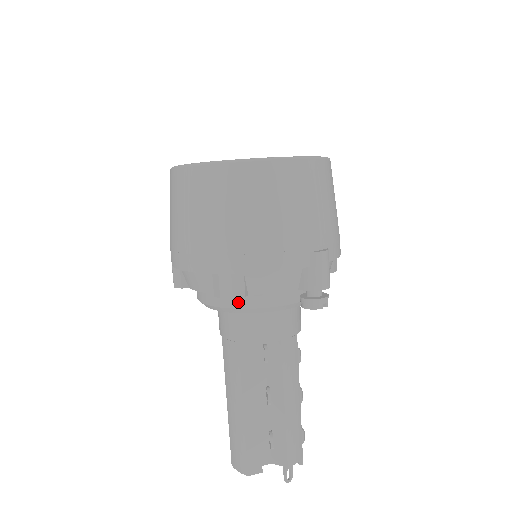
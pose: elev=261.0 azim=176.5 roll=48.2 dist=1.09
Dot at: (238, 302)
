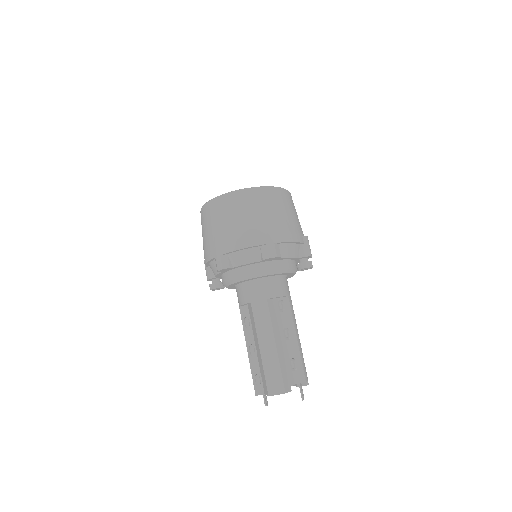
Dot at: (271, 266)
